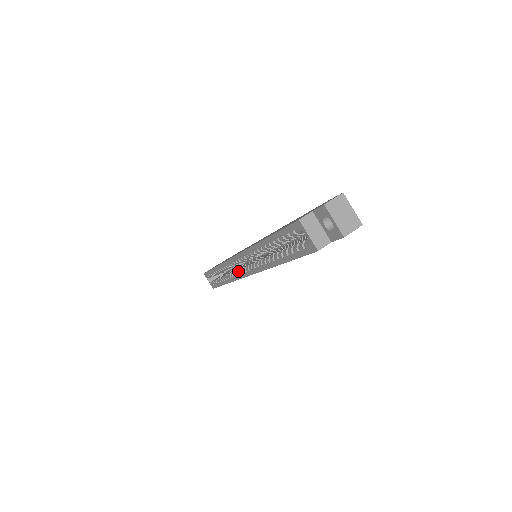
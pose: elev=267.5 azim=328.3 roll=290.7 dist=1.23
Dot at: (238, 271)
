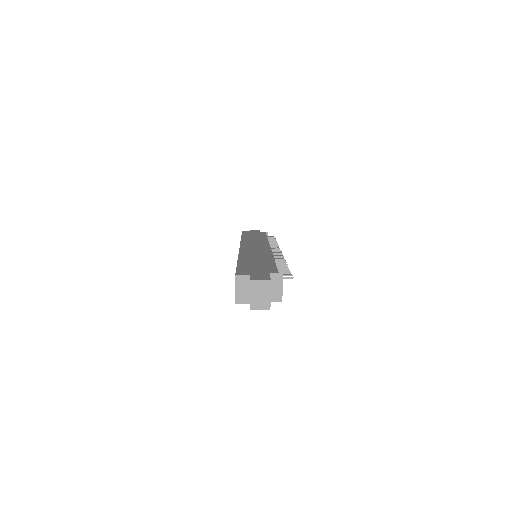
Dot at: occluded
